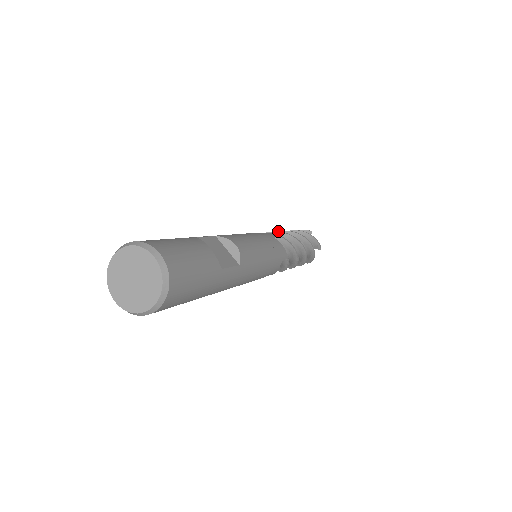
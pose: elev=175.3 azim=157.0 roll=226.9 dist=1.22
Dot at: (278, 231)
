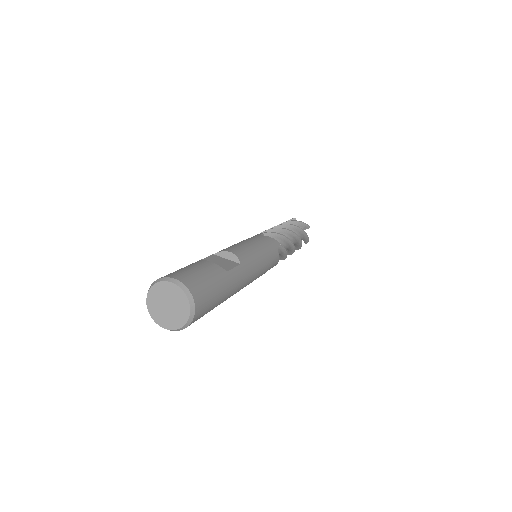
Dot at: occluded
